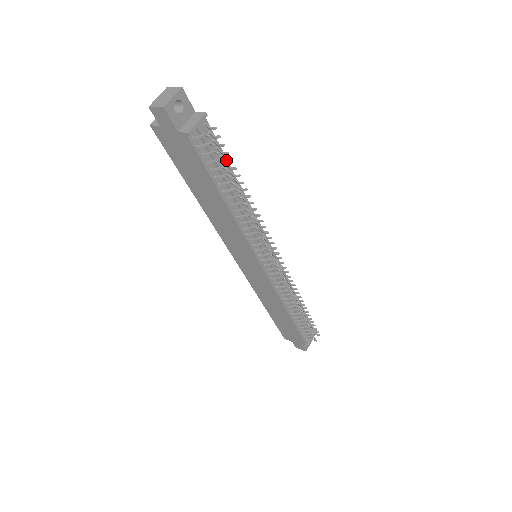
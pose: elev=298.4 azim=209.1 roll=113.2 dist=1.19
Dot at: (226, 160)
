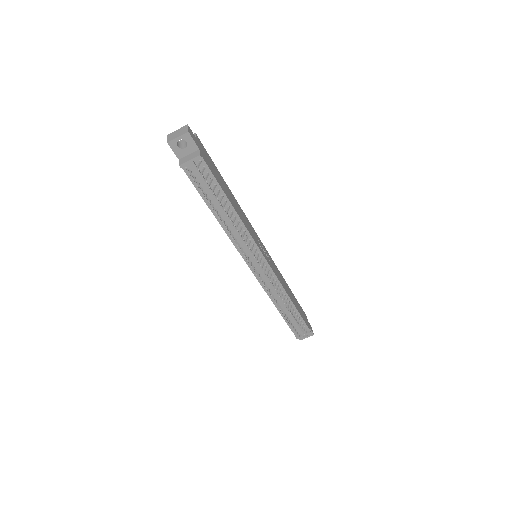
Dot at: (212, 190)
